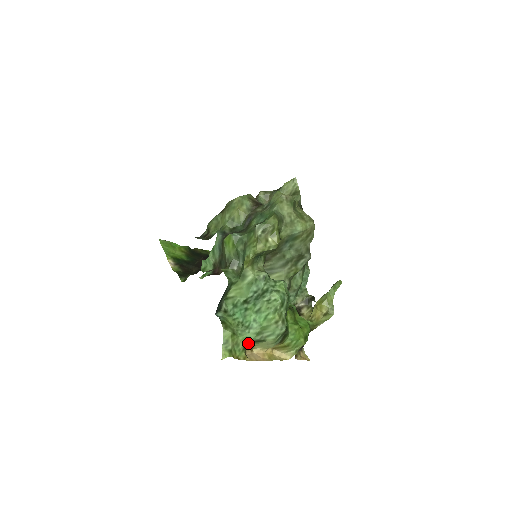
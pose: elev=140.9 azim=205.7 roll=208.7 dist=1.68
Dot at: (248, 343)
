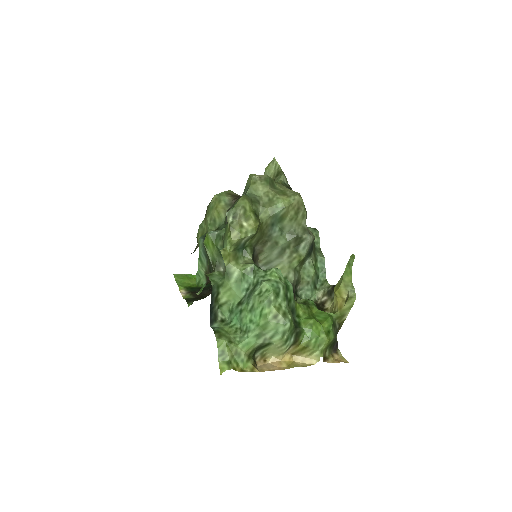
Dot at: (252, 351)
